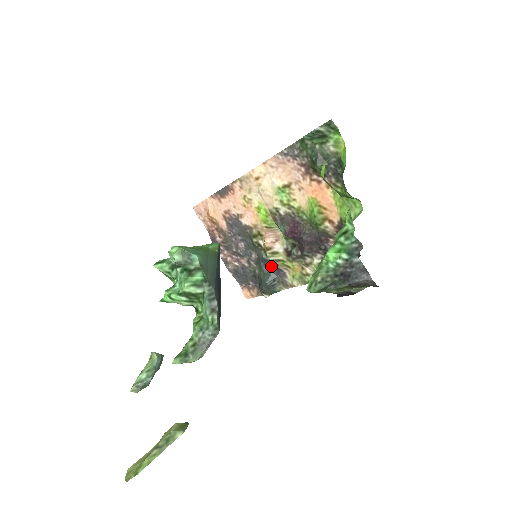
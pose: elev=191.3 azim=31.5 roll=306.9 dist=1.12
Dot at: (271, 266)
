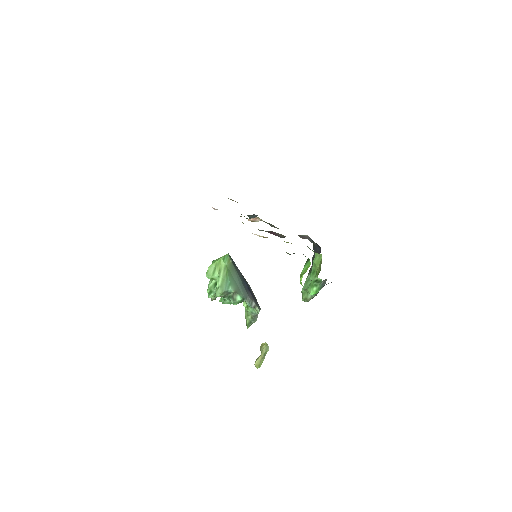
Dot at: occluded
